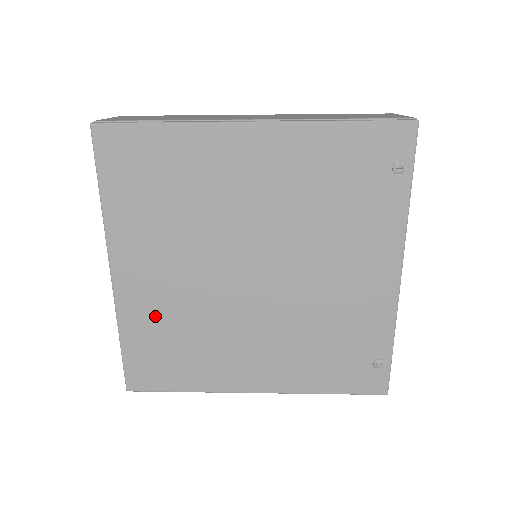
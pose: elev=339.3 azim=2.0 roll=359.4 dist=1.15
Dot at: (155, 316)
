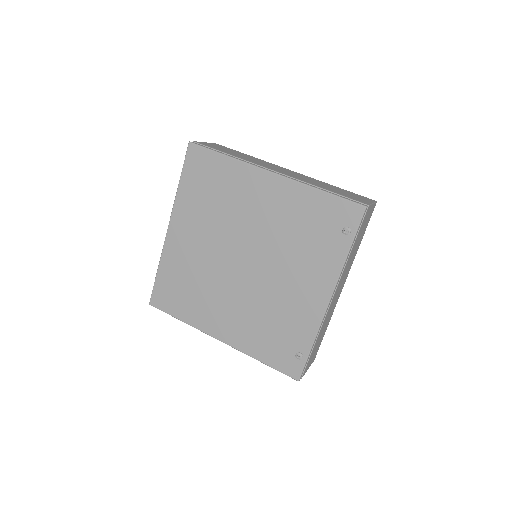
Dot at: (181, 264)
